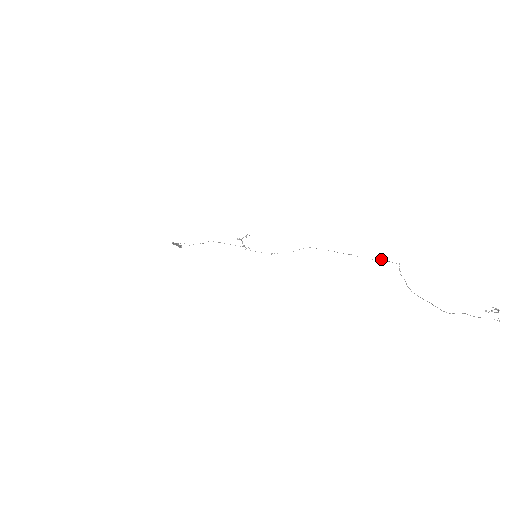
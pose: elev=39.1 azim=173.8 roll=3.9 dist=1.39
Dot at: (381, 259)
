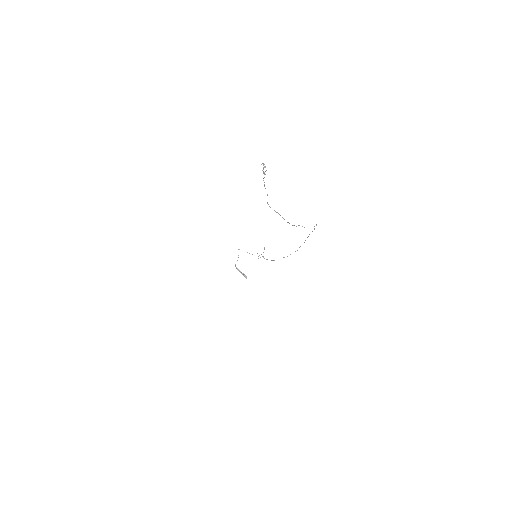
Dot at: occluded
